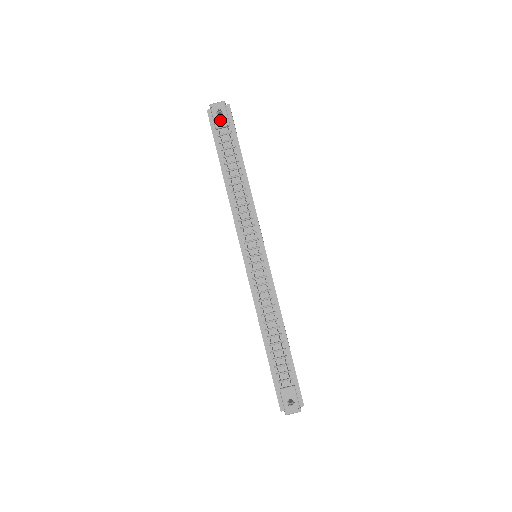
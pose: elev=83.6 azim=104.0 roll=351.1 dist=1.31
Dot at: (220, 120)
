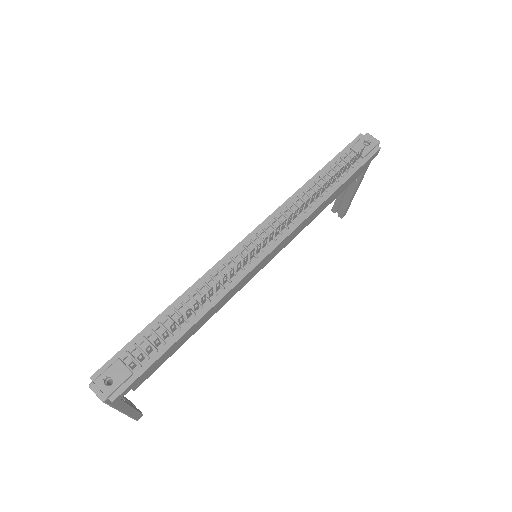
Dot at: (361, 147)
